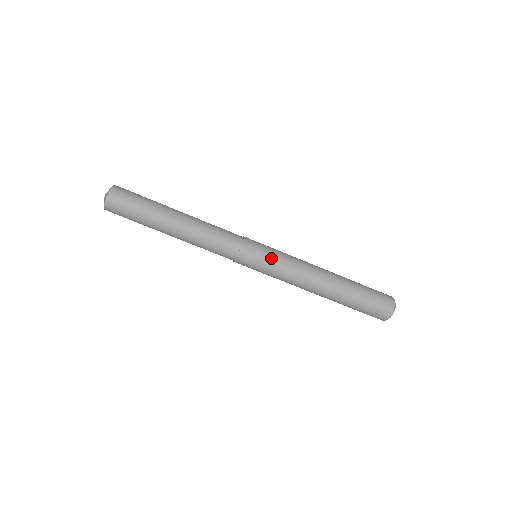
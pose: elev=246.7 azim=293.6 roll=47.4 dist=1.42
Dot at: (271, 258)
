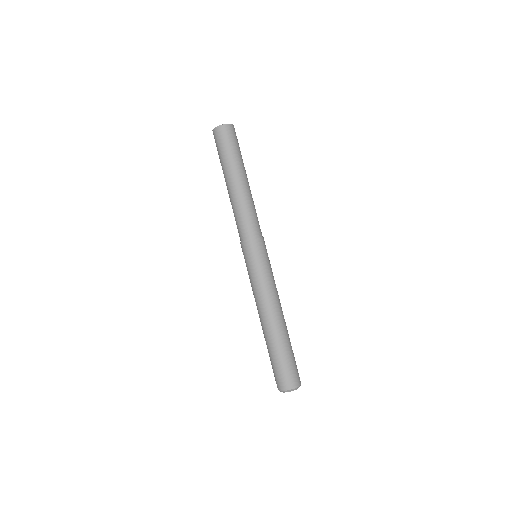
Dot at: (256, 267)
